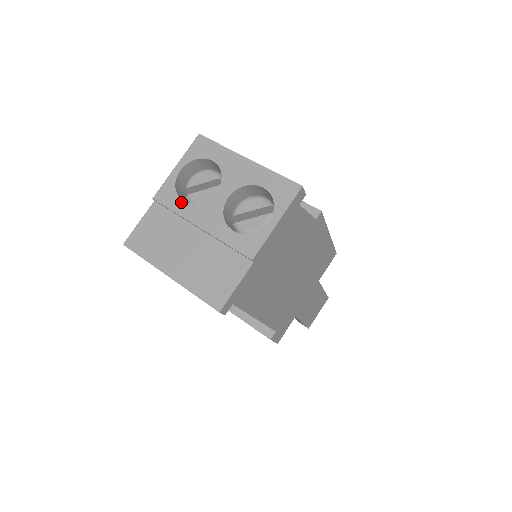
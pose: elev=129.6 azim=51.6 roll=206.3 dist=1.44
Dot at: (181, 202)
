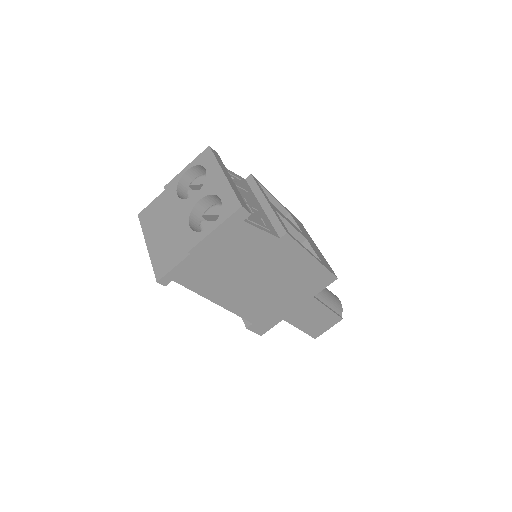
Dot at: (175, 195)
